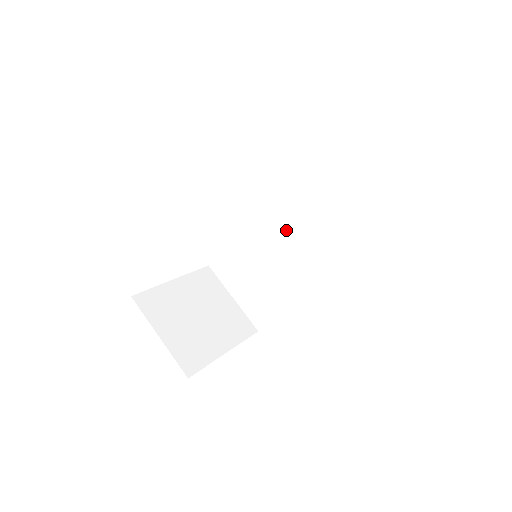
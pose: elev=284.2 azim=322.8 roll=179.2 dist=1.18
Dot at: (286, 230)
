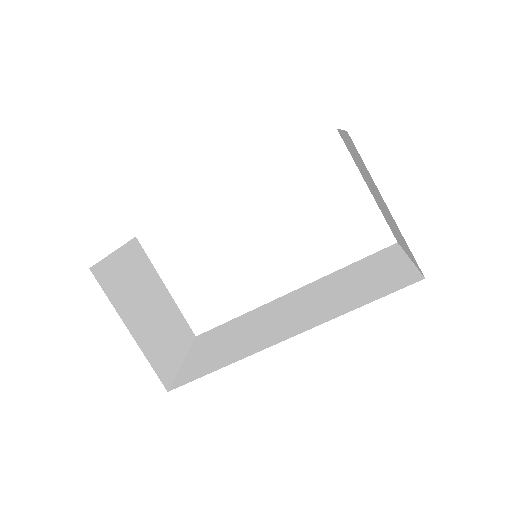
Dot at: (295, 305)
